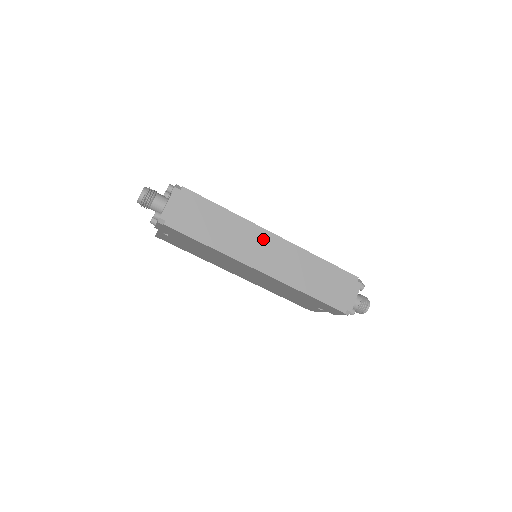
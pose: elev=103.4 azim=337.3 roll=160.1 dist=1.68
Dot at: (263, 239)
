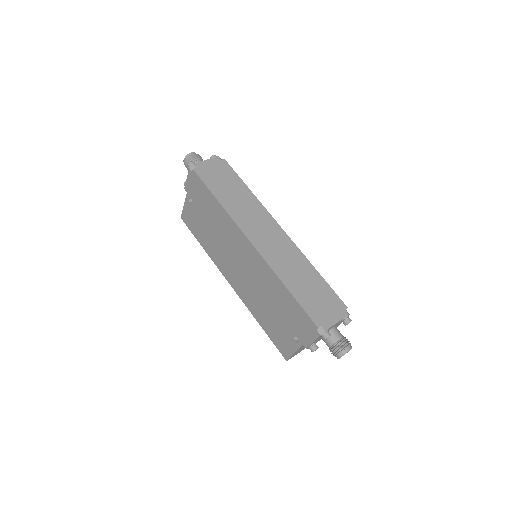
Dot at: (268, 224)
